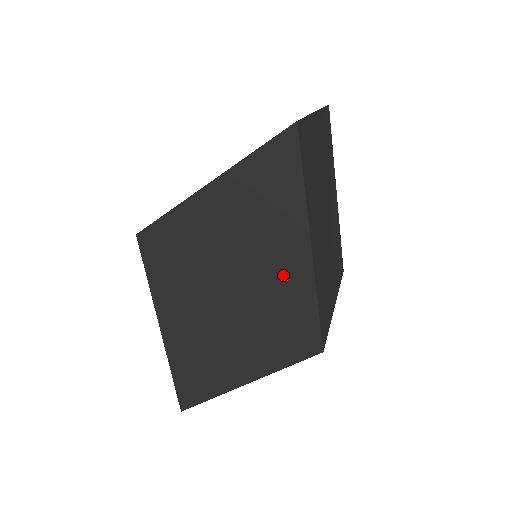
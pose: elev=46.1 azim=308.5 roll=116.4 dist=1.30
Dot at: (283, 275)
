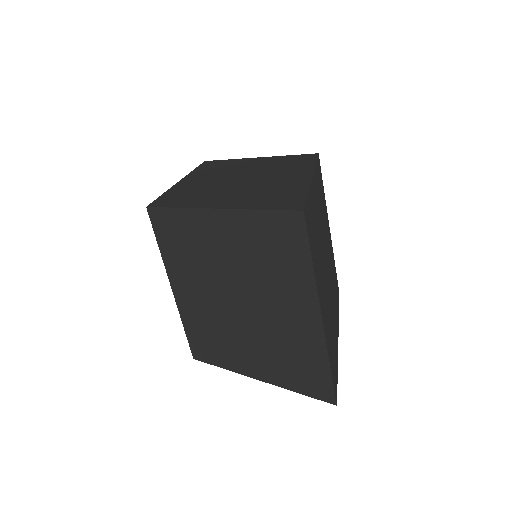
Dot at: occluded
